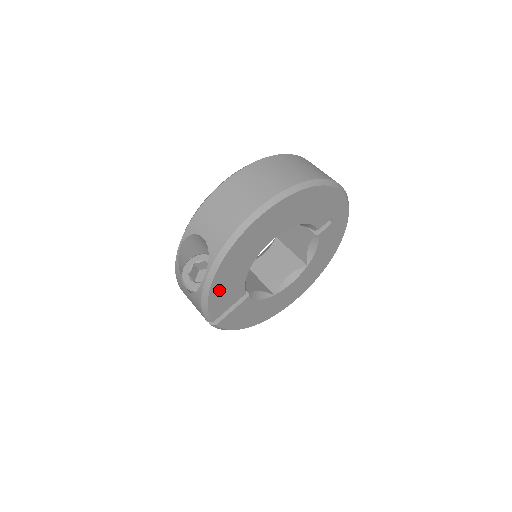
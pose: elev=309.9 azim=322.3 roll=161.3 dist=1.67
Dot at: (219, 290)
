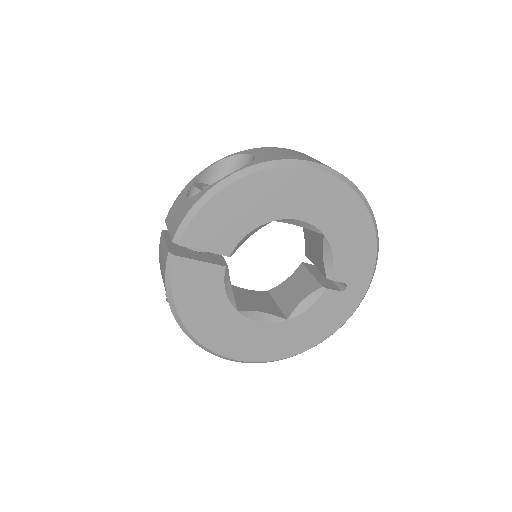
Dot at: (224, 206)
